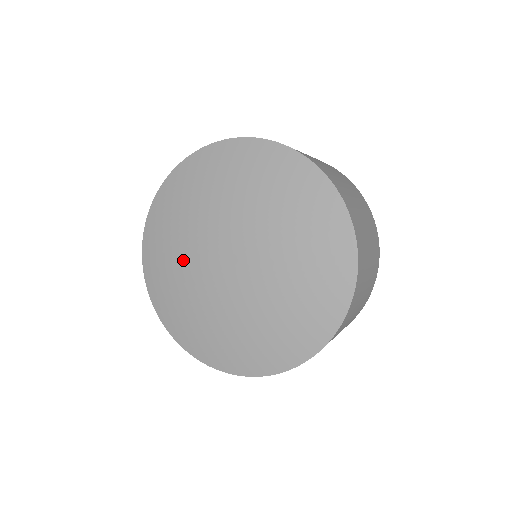
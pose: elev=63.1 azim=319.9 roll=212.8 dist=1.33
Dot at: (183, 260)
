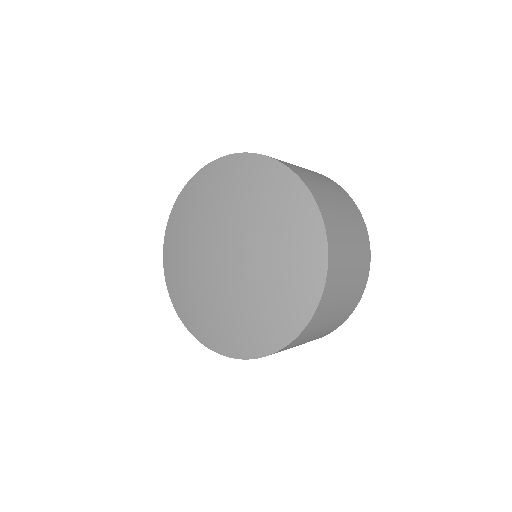
Dot at: (192, 245)
